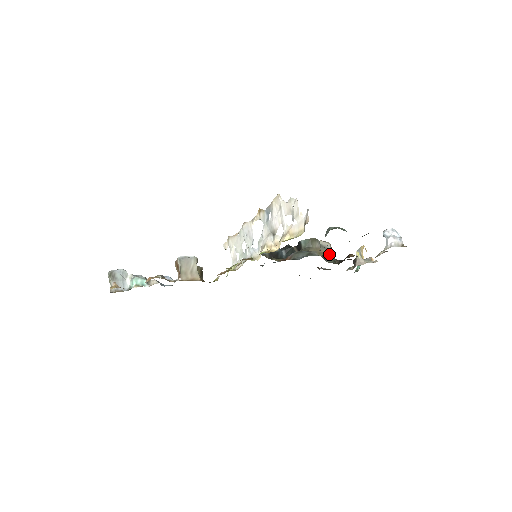
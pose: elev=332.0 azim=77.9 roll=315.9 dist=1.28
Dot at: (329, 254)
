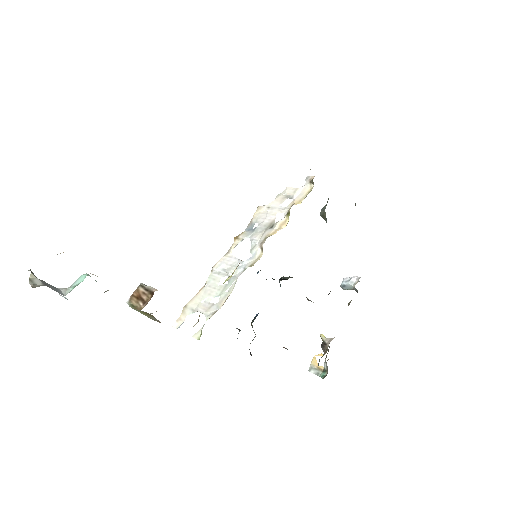
Dot at: occluded
